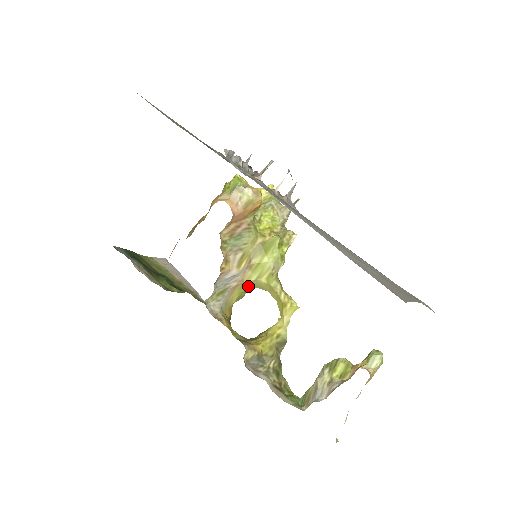
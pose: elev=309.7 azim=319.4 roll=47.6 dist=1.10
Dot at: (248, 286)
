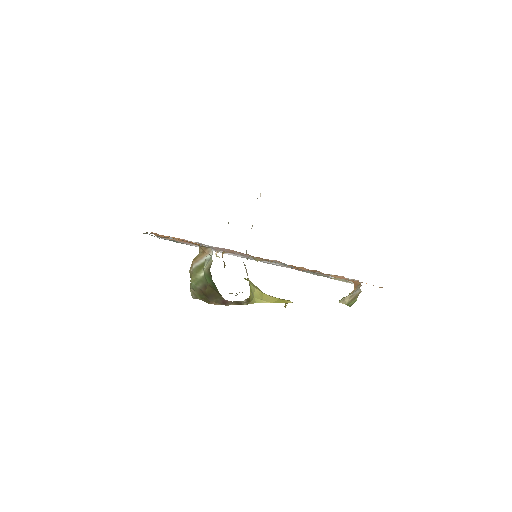
Dot at: (251, 291)
